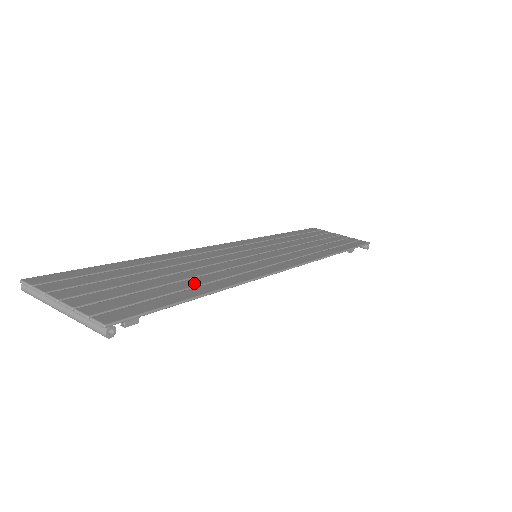
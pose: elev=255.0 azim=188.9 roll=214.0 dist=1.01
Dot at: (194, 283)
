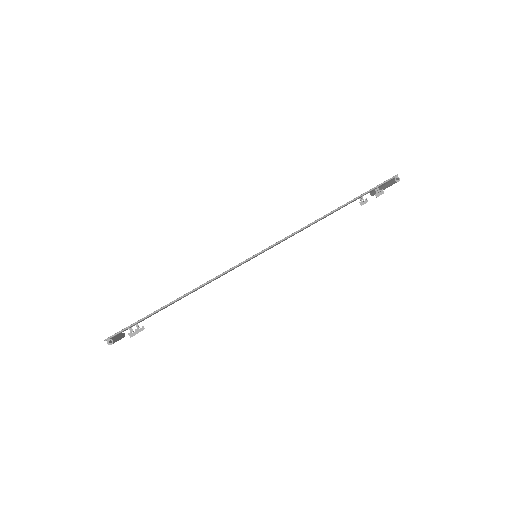
Dot at: occluded
